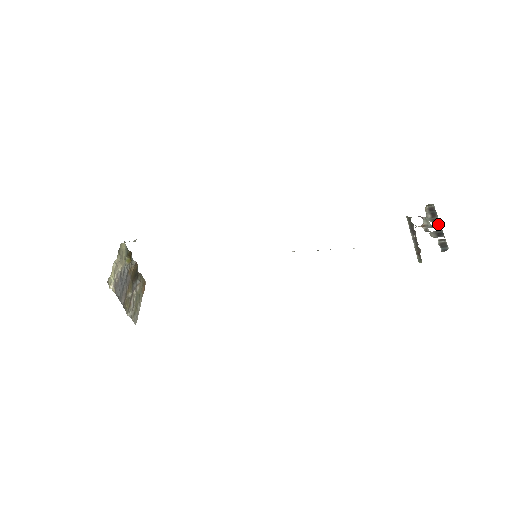
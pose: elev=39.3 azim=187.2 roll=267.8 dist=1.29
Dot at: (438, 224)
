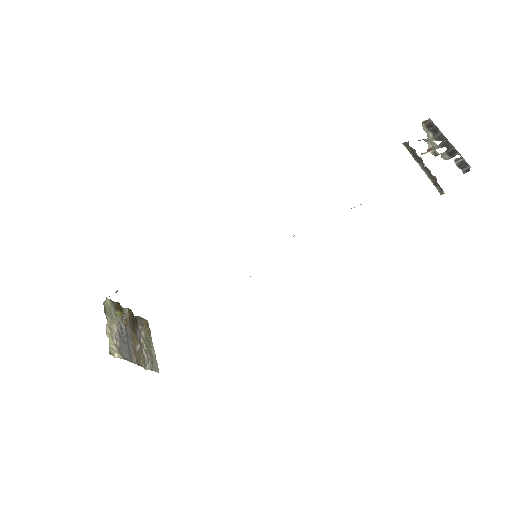
Dot at: (445, 141)
